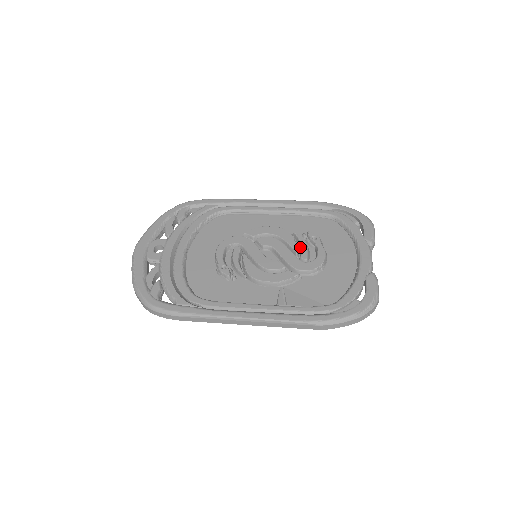
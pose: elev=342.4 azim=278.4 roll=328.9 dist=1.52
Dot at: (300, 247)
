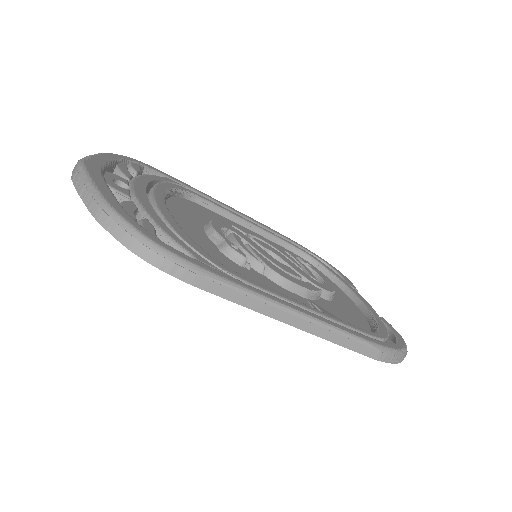
Dot at: occluded
